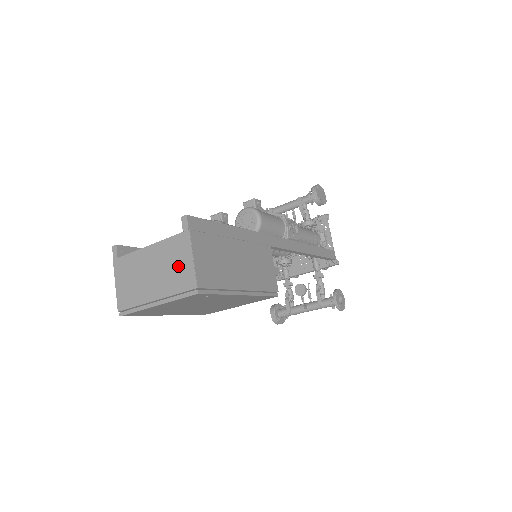
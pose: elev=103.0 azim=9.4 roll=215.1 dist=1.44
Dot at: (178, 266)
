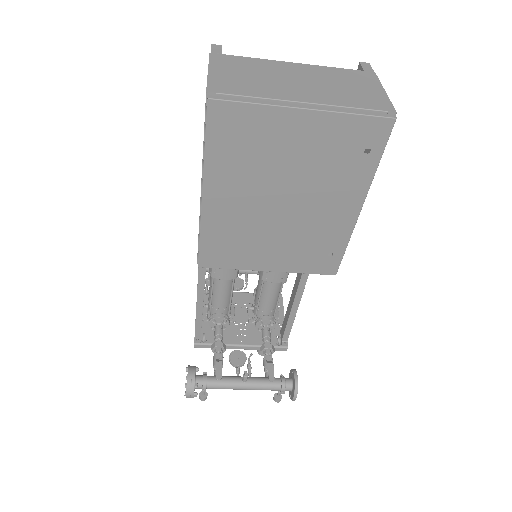
Dot at: (357, 89)
